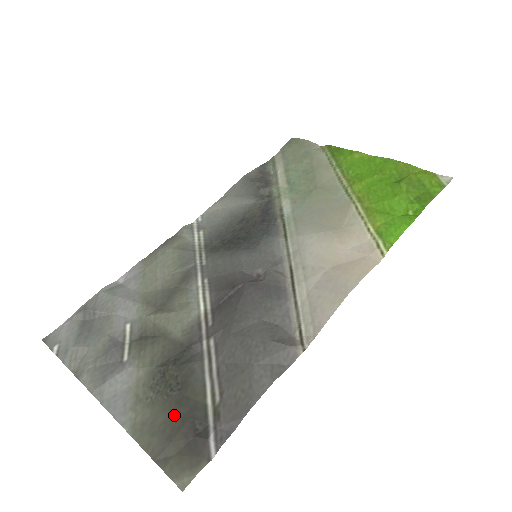
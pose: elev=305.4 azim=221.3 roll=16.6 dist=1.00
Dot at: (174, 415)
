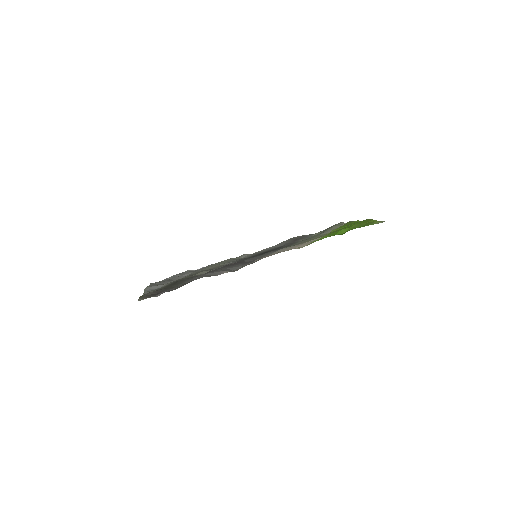
Dot at: occluded
